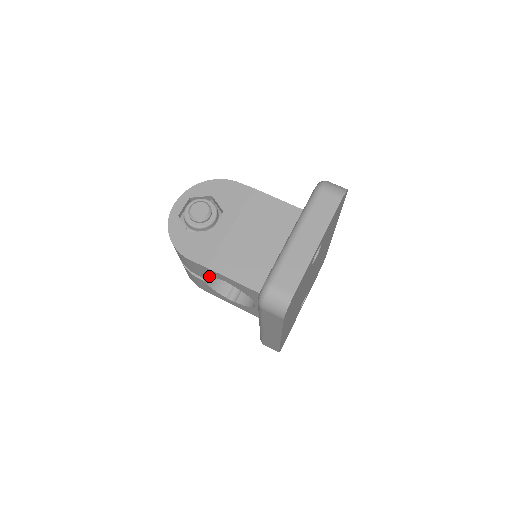
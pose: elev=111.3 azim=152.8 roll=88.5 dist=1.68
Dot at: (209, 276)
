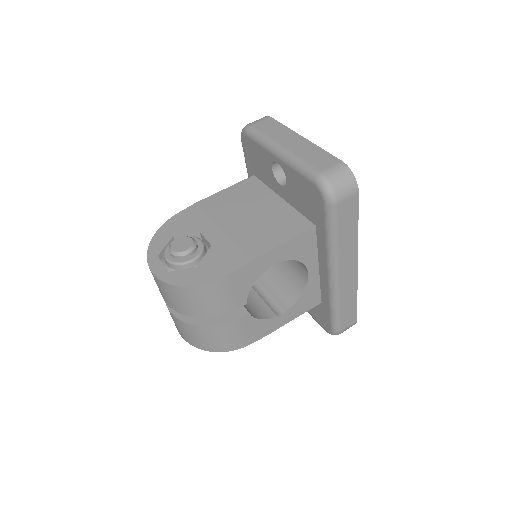
Dot at: occluded
